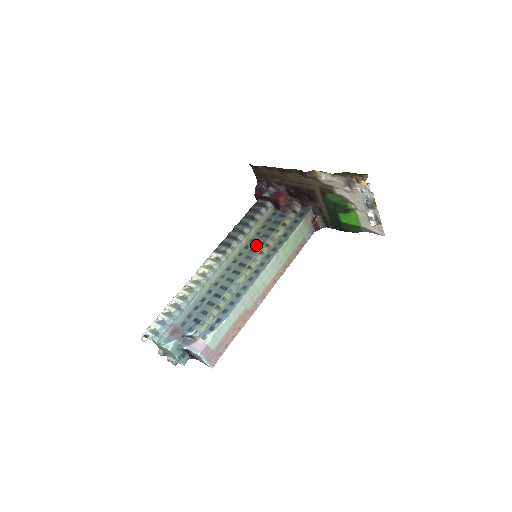
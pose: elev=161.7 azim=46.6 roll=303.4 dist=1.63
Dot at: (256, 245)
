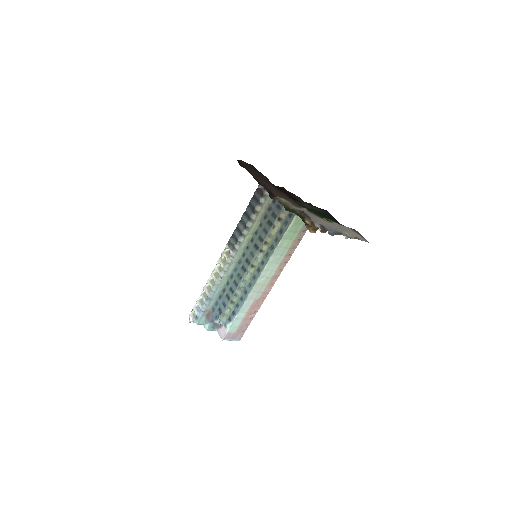
Dot at: (258, 241)
